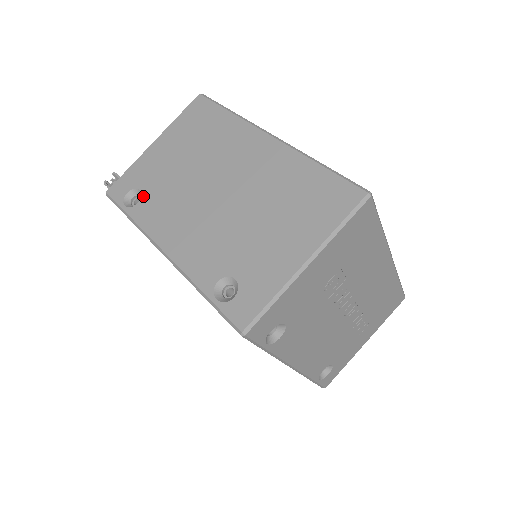
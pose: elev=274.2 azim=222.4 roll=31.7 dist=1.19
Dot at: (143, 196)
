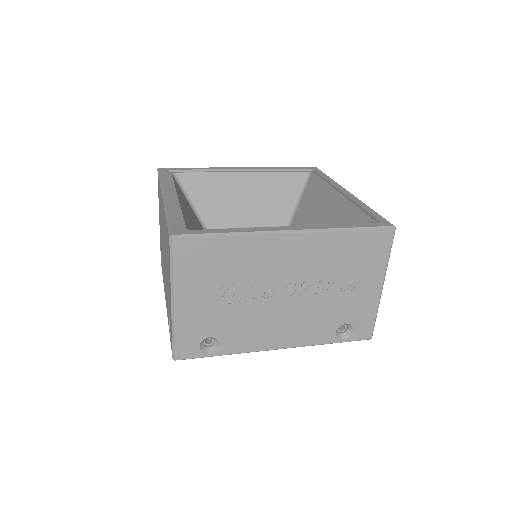
Dot at: occluded
